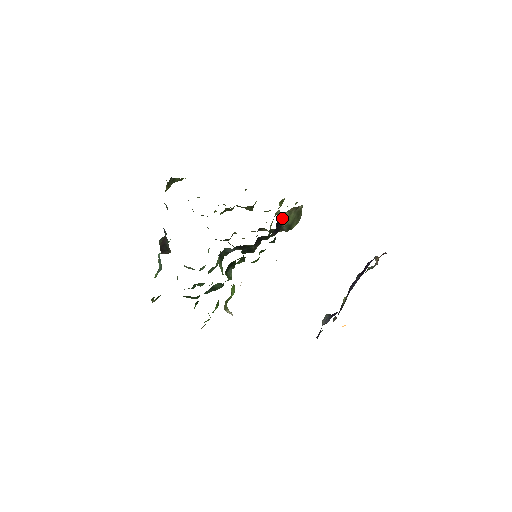
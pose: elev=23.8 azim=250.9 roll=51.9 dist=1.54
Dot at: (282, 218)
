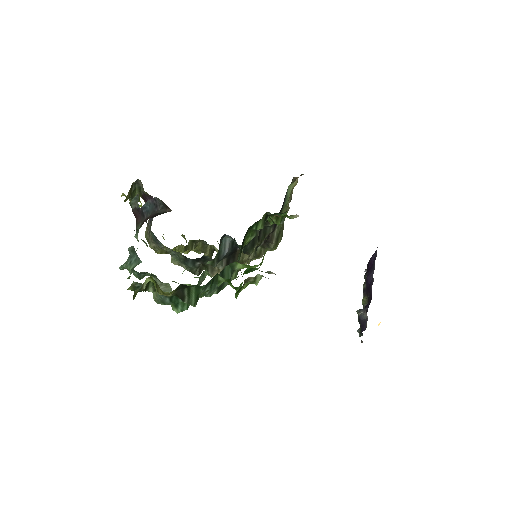
Dot at: (286, 196)
